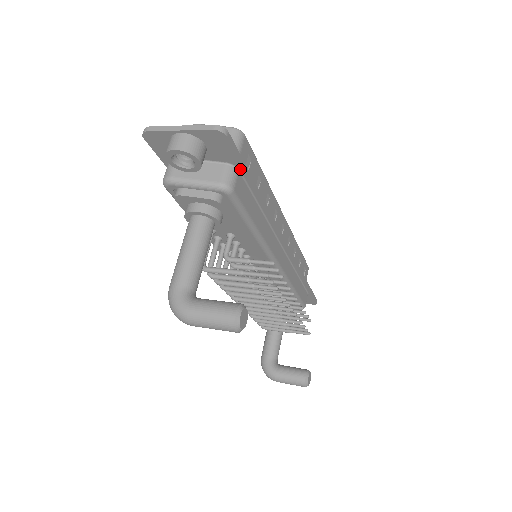
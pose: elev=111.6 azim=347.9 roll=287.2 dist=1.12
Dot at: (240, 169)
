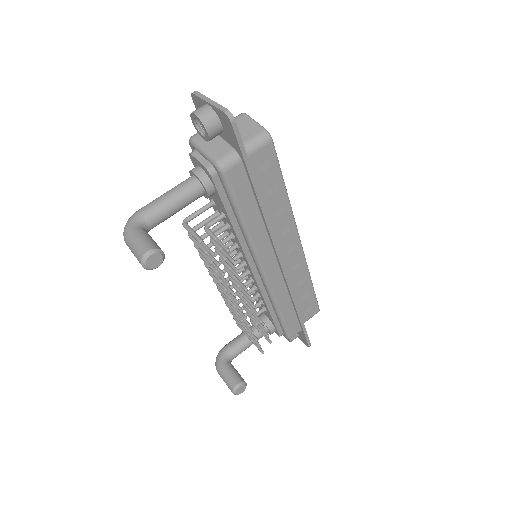
Dot at: (243, 160)
